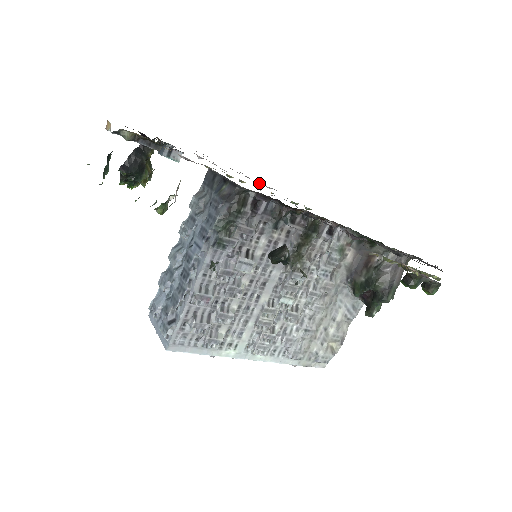
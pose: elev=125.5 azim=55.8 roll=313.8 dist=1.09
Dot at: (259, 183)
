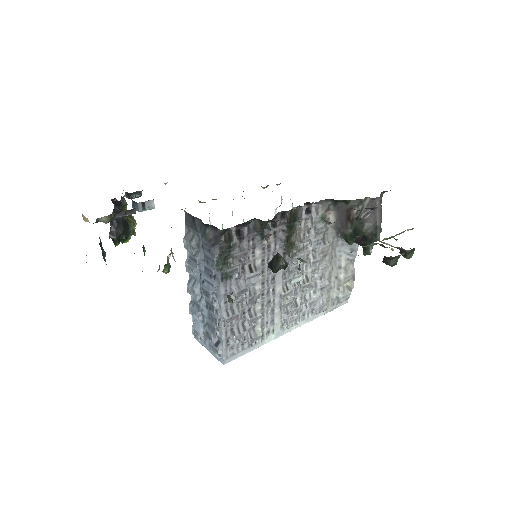
Dot at: occluded
